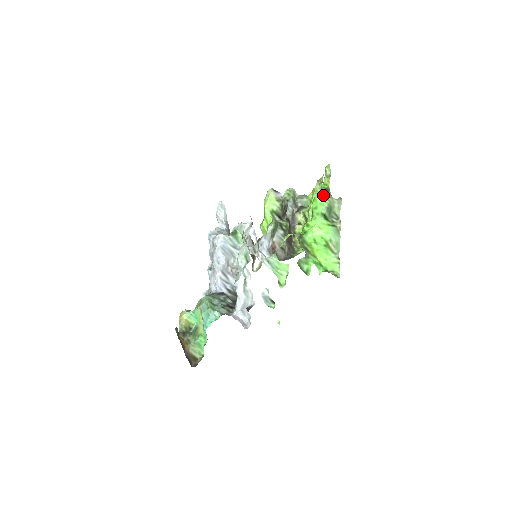
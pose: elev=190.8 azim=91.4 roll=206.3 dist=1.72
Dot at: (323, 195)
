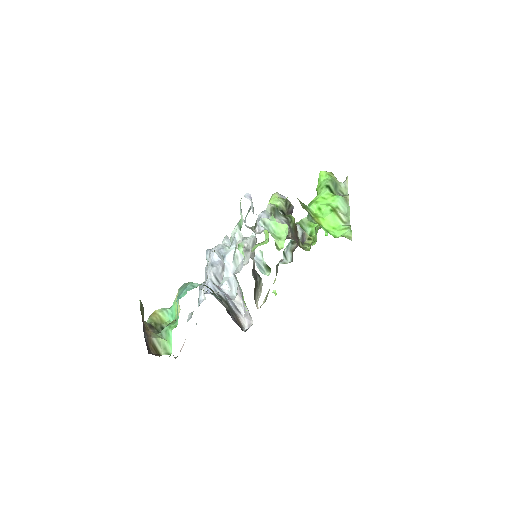
Dot at: (327, 173)
